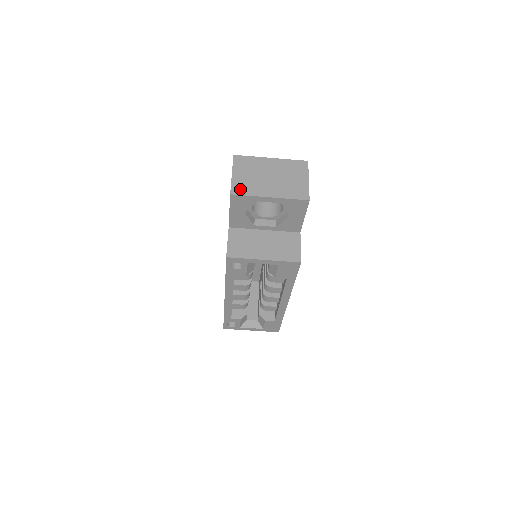
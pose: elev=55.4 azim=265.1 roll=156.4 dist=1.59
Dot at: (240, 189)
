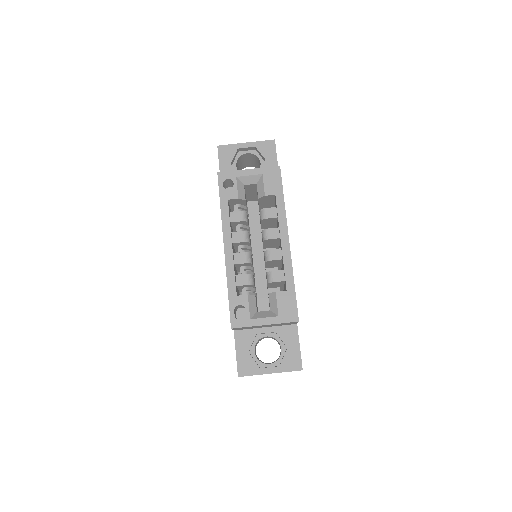
Dot at: occluded
